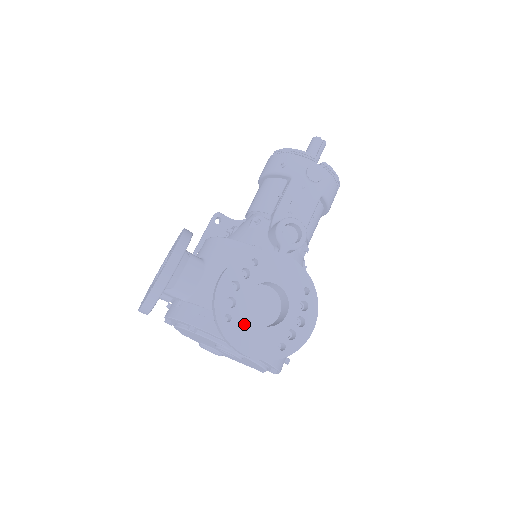
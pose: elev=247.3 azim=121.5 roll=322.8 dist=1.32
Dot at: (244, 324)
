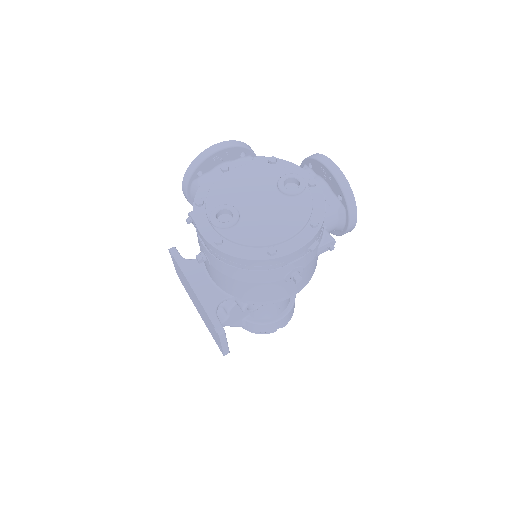
Dot at: occluded
